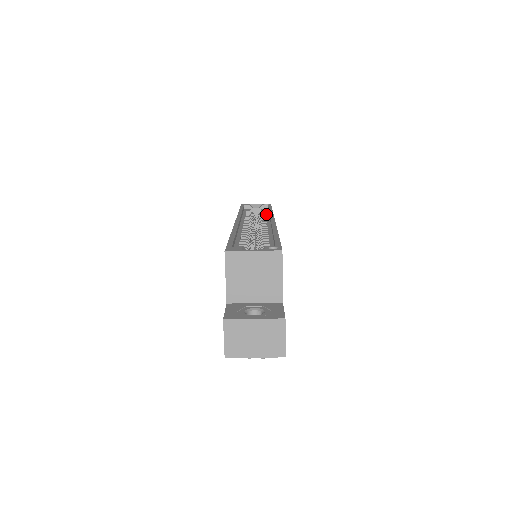
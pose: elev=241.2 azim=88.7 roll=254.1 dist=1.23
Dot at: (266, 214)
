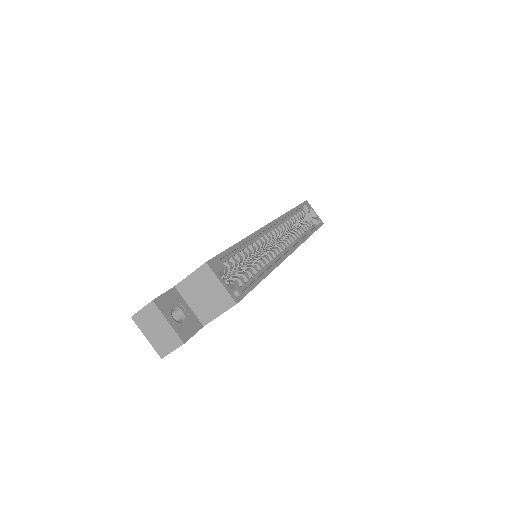
Dot at: (304, 233)
